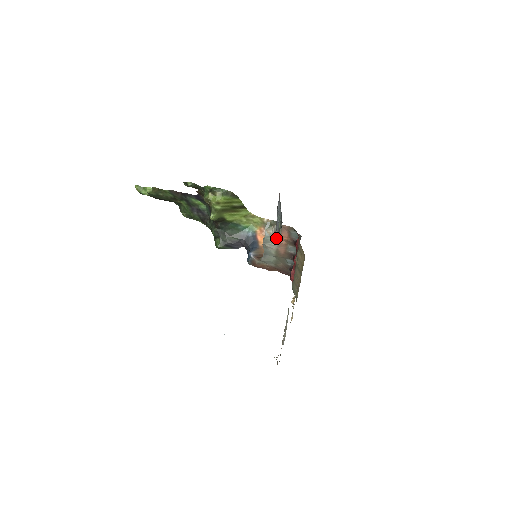
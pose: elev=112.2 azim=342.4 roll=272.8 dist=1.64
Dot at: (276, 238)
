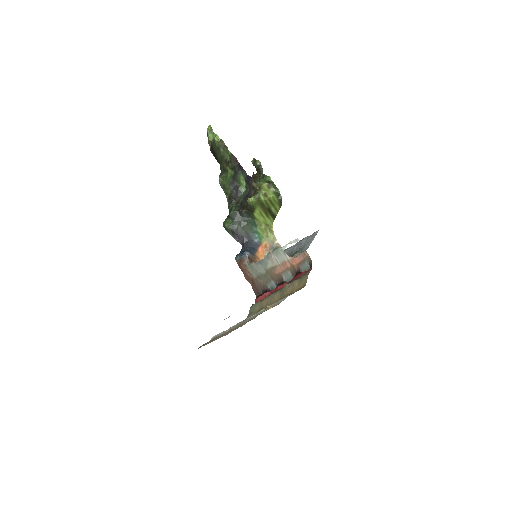
Dot at: (287, 257)
